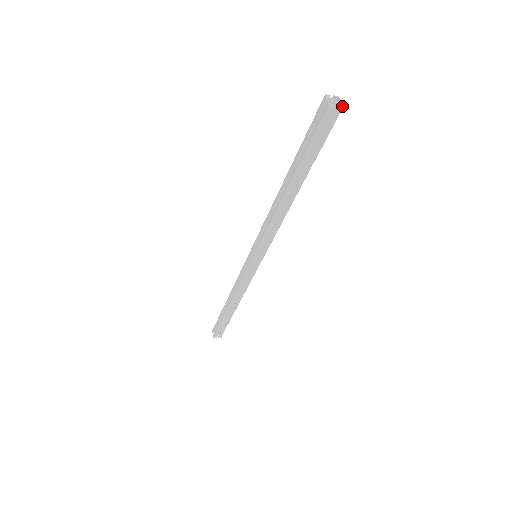
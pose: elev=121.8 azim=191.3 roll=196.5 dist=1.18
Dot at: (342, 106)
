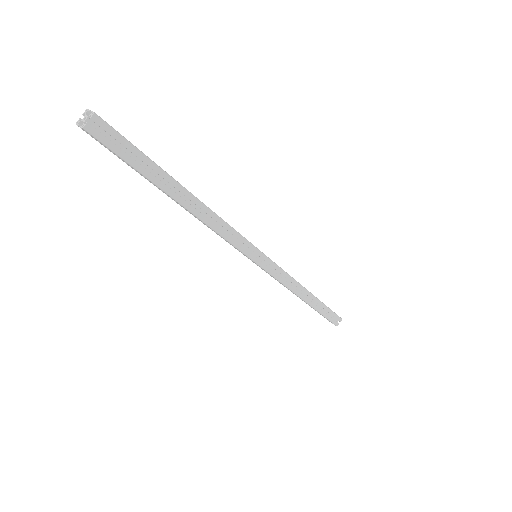
Dot at: (82, 127)
